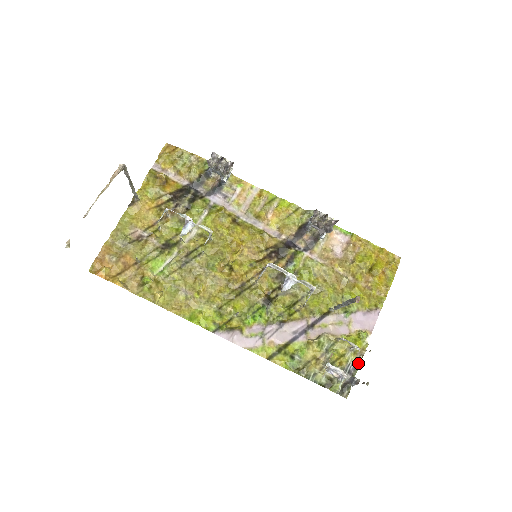
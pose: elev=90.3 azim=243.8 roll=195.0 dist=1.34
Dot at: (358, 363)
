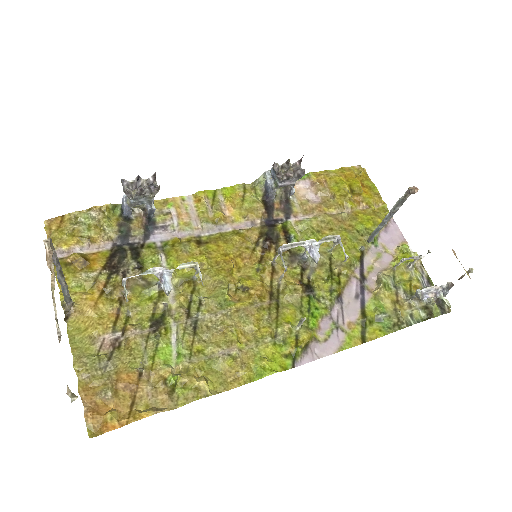
Dot at: (426, 275)
